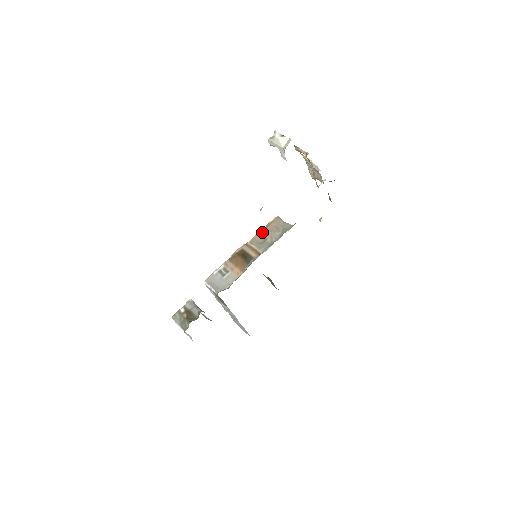
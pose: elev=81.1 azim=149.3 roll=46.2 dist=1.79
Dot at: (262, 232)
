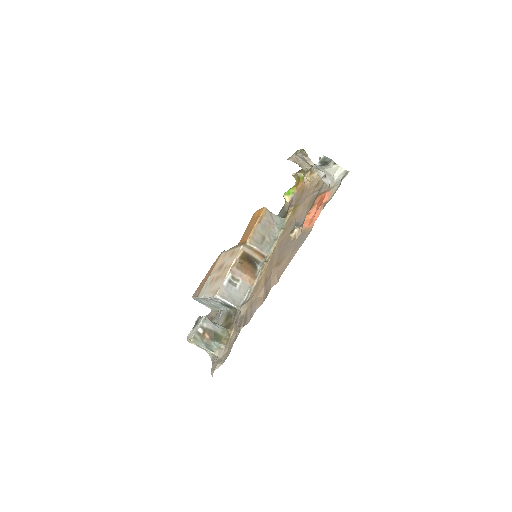
Dot at: (259, 230)
